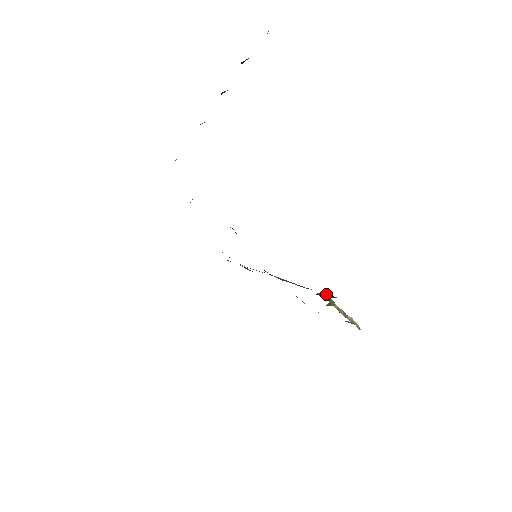
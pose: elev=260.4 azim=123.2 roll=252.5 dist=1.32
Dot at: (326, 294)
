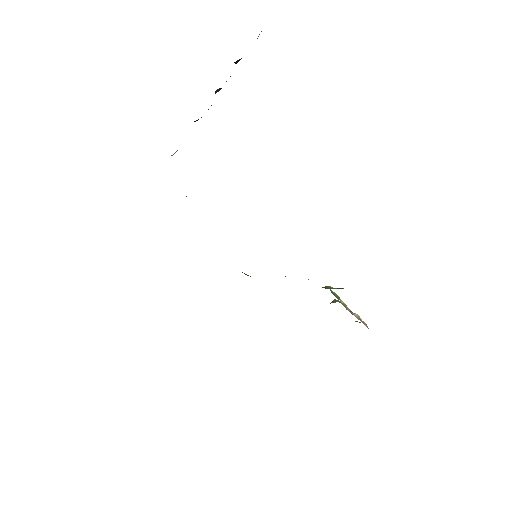
Dot at: (331, 287)
